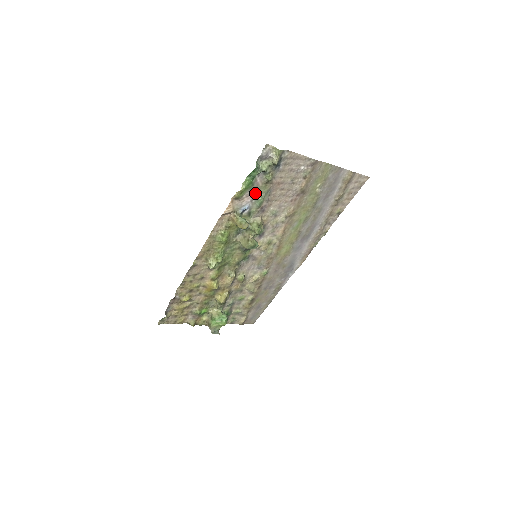
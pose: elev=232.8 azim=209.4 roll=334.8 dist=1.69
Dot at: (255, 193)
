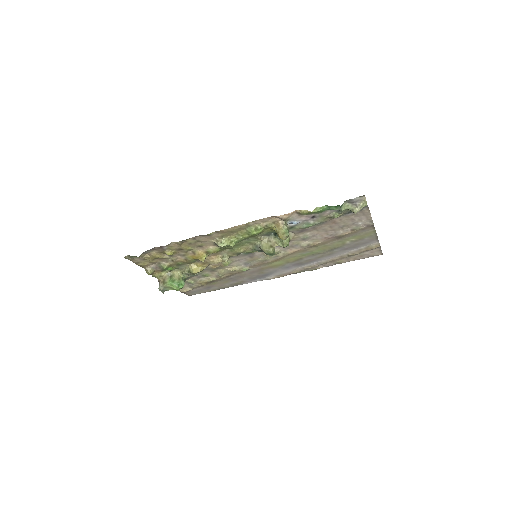
Dot at: (313, 218)
